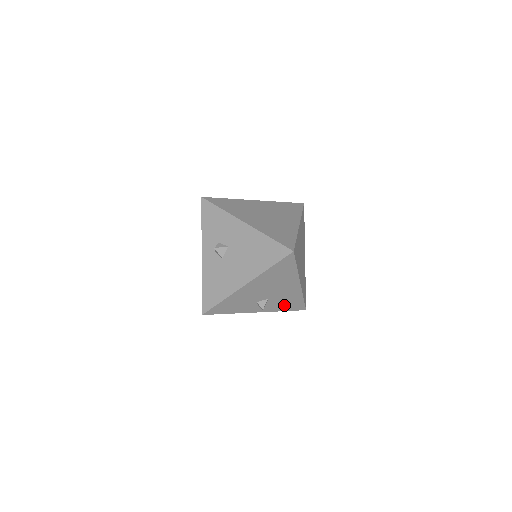
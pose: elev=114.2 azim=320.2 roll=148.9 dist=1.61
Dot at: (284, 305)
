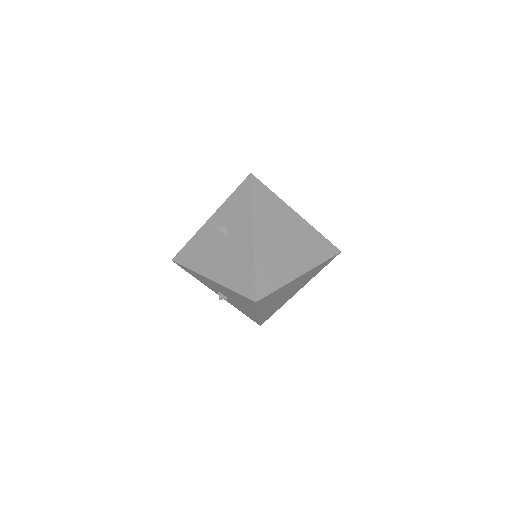
Dot at: (242, 310)
